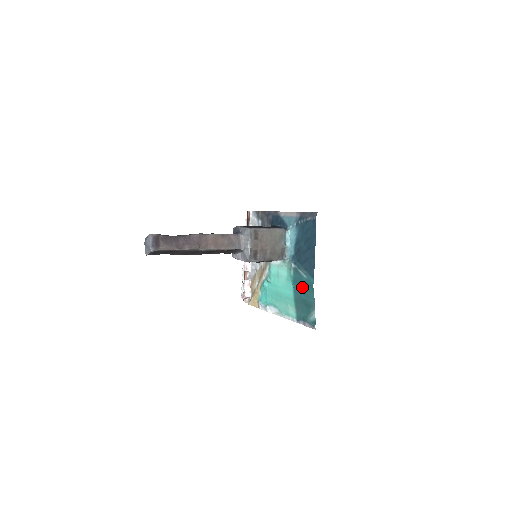
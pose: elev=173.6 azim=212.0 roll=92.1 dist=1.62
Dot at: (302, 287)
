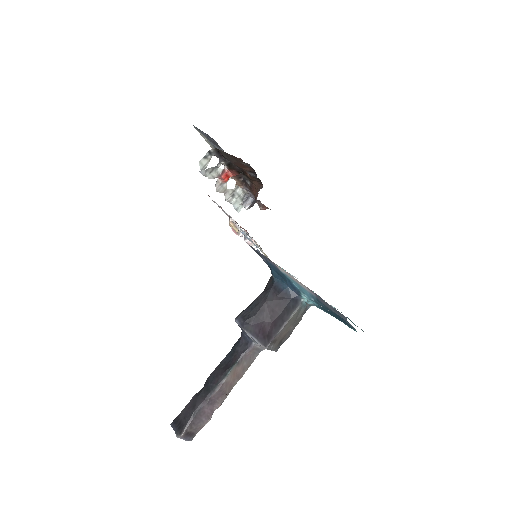
Dot at: occluded
